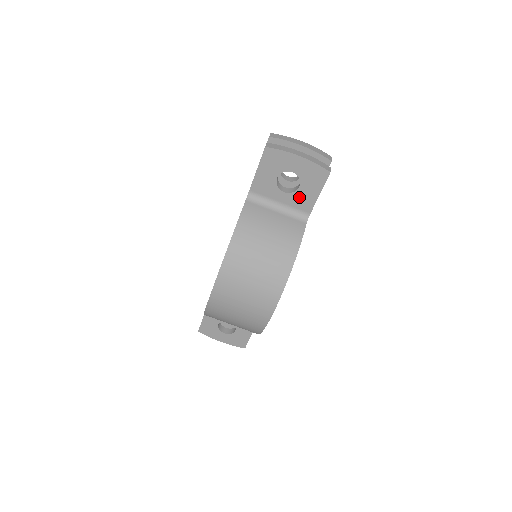
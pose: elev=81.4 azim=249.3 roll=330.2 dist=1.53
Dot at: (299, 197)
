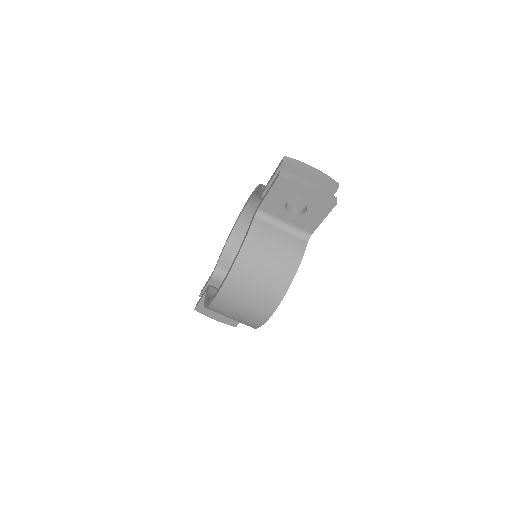
Dot at: (304, 219)
